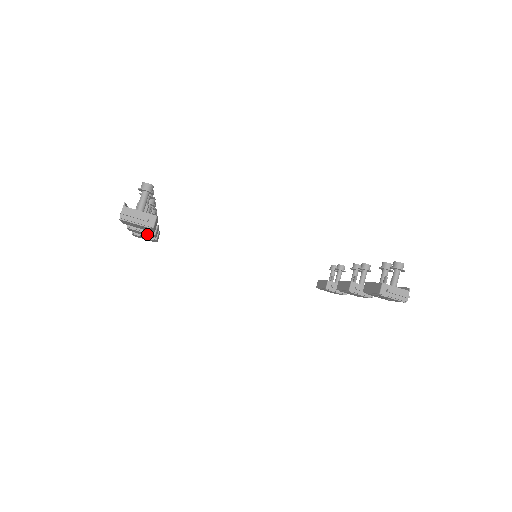
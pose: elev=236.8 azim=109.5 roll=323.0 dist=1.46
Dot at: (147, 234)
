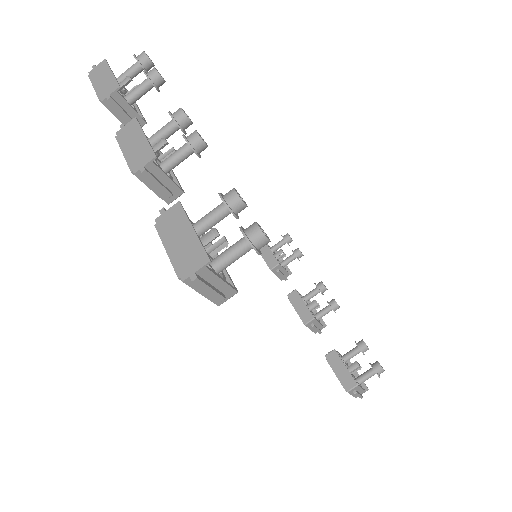
Dot at: occluded
